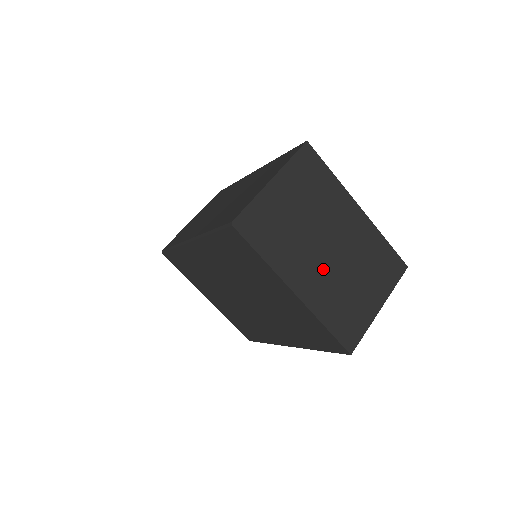
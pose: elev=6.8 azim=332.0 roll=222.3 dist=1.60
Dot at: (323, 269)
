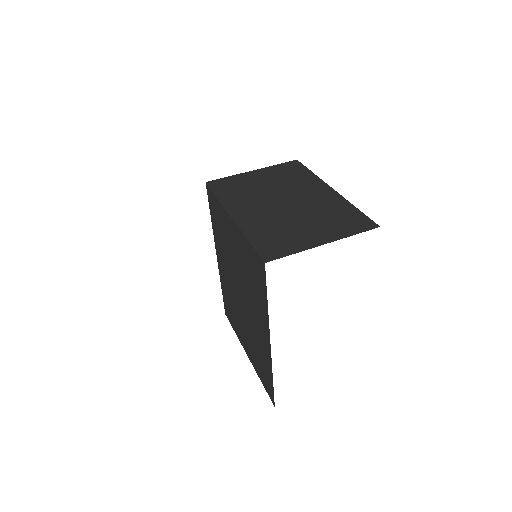
Dot at: (269, 211)
